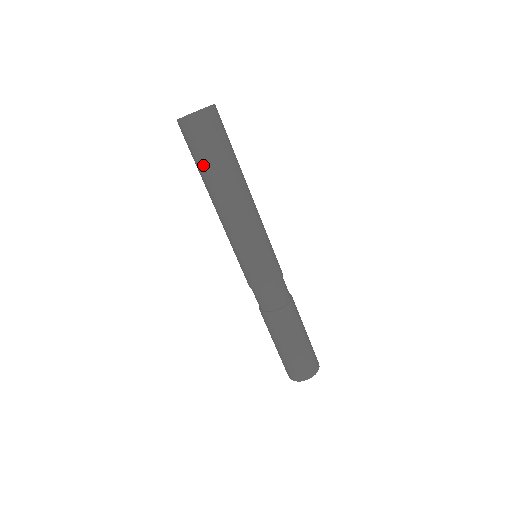
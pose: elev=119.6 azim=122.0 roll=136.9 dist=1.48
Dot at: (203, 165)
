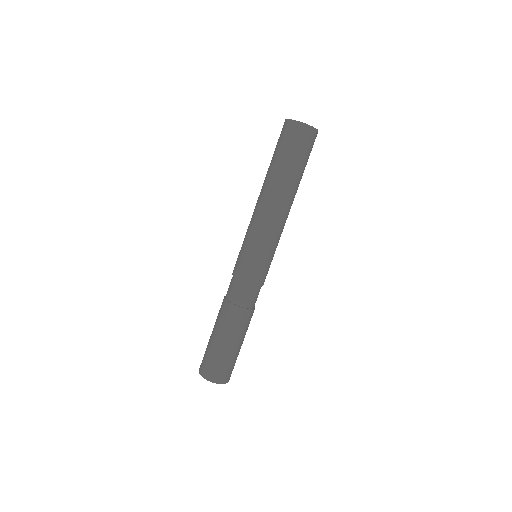
Dot at: (274, 159)
